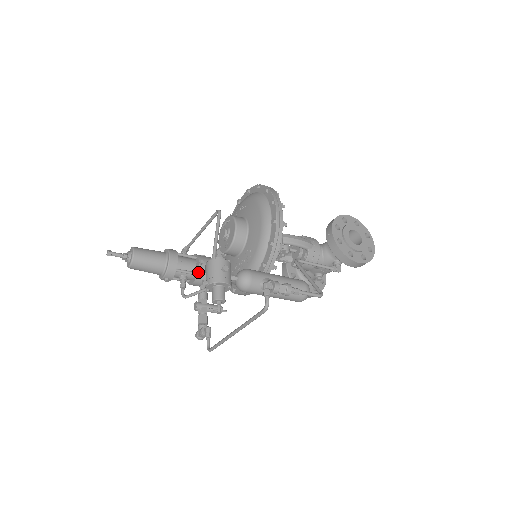
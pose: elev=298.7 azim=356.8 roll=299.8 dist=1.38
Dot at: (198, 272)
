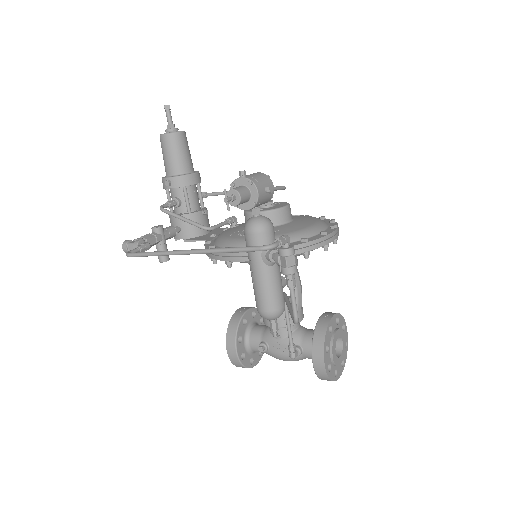
Dot at: (194, 213)
